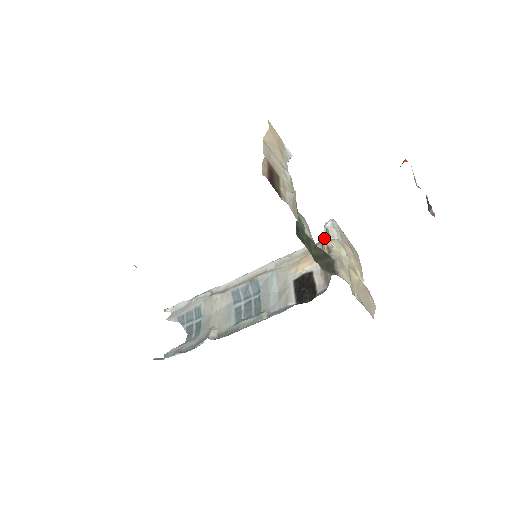
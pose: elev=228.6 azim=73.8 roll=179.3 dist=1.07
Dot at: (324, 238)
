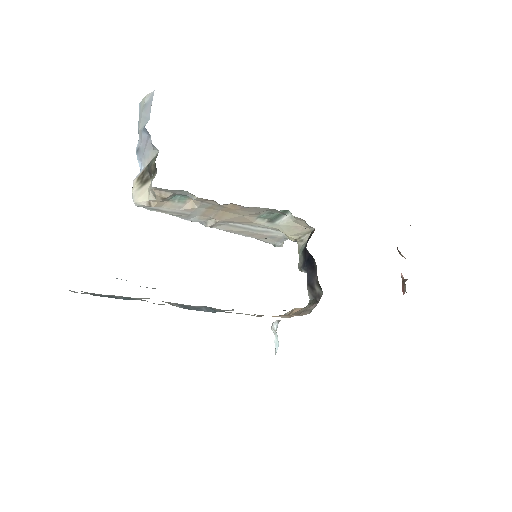
Dot at: occluded
